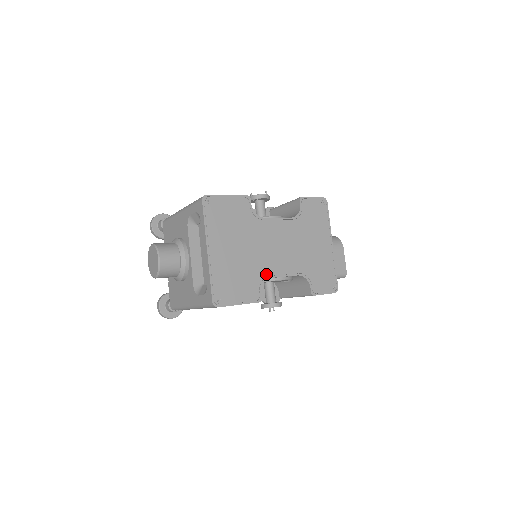
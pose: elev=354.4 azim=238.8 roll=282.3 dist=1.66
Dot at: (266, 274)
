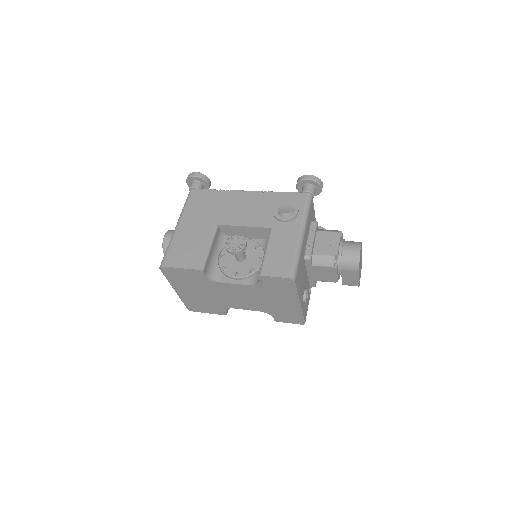
Dot at: (228, 306)
